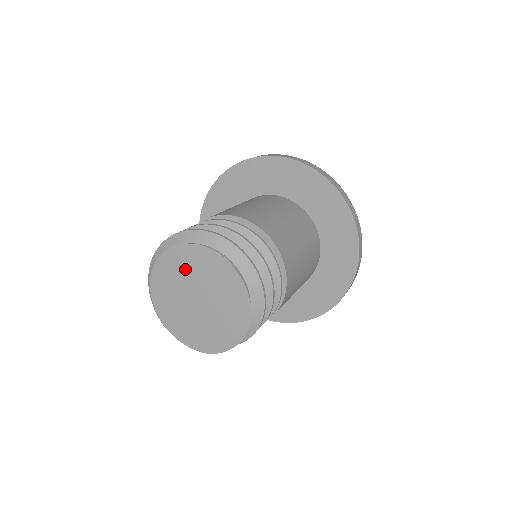
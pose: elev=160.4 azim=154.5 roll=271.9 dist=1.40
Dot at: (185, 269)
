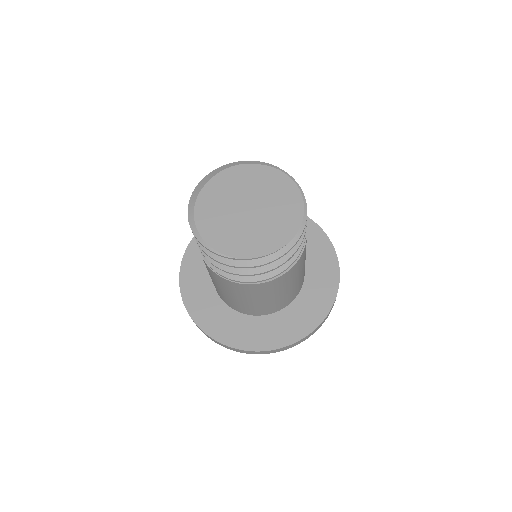
Dot at: (221, 198)
